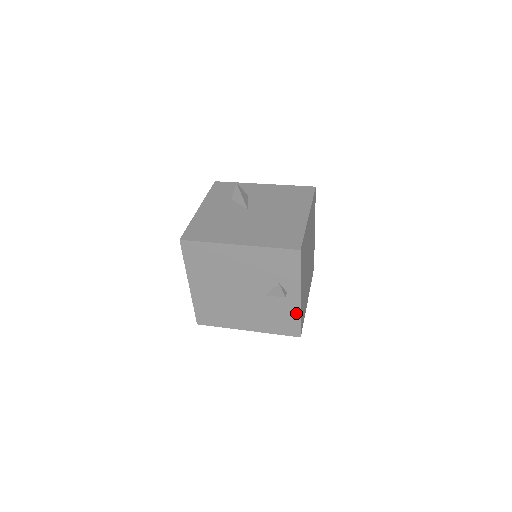
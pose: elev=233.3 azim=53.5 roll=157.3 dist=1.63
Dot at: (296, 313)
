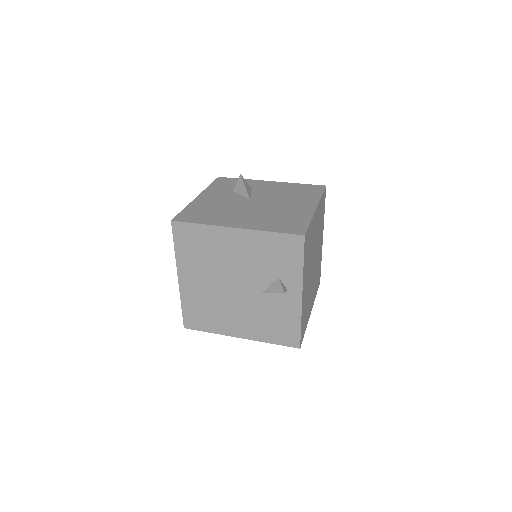
Dot at: (296, 317)
